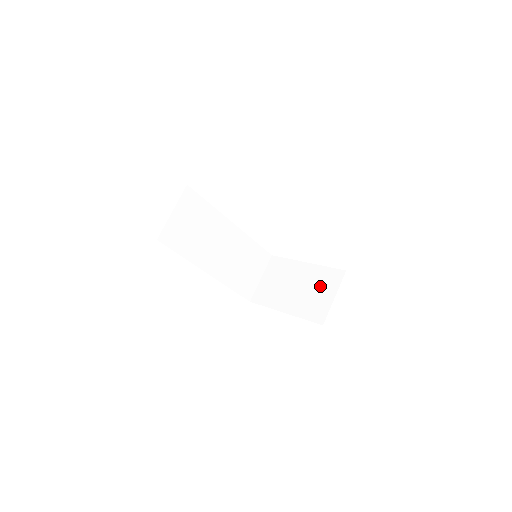
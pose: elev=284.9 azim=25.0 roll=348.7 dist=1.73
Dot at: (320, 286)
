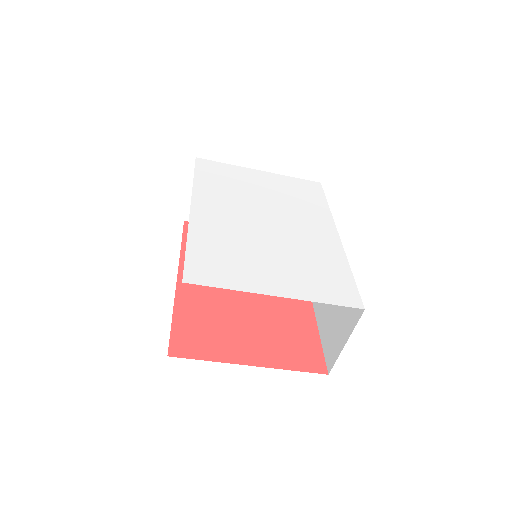
Dot at: occluded
